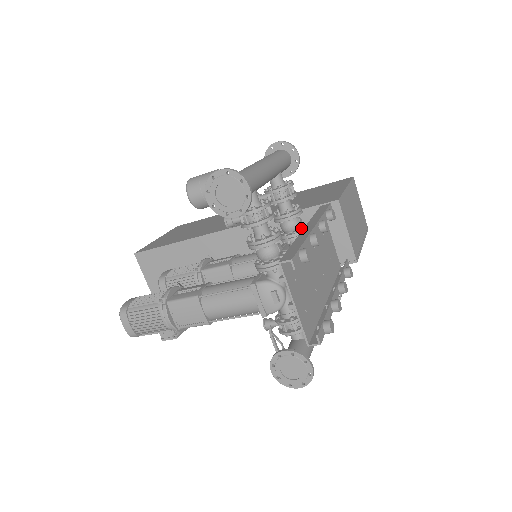
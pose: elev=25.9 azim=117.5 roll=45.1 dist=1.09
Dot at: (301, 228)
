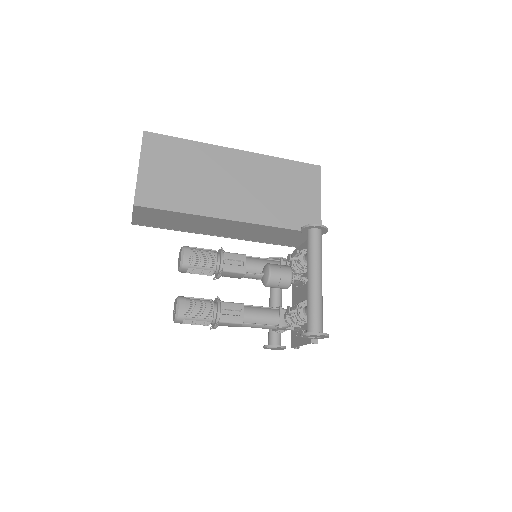
Dot at: occluded
